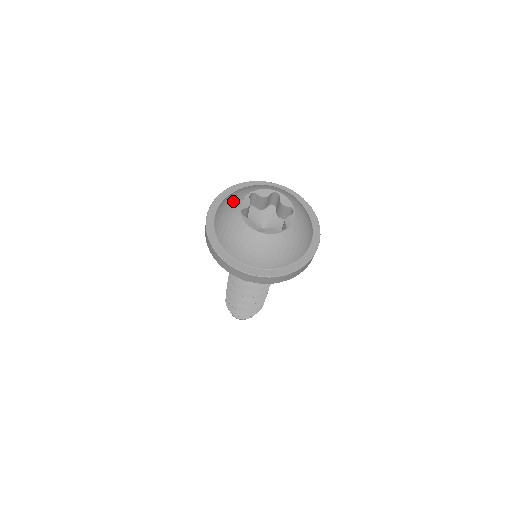
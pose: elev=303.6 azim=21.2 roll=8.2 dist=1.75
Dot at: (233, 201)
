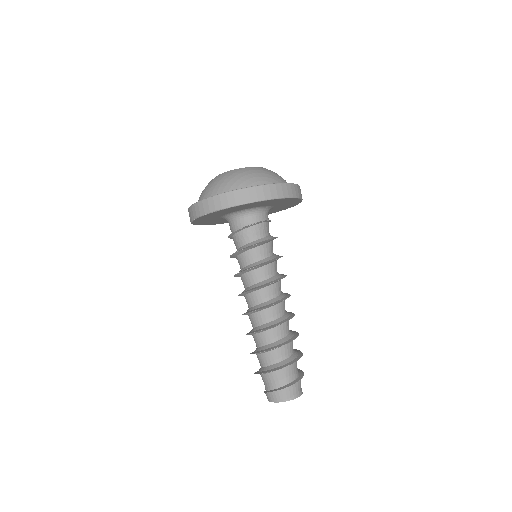
Dot at: occluded
